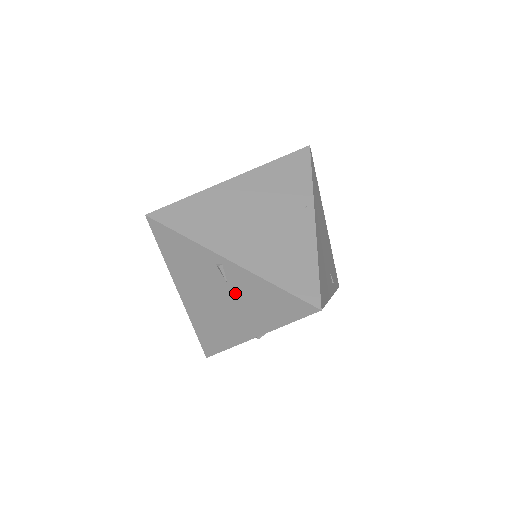
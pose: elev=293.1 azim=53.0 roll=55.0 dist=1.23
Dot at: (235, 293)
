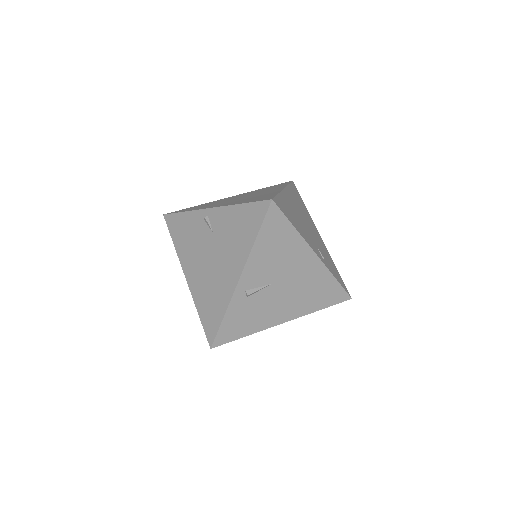
Dot at: (219, 238)
